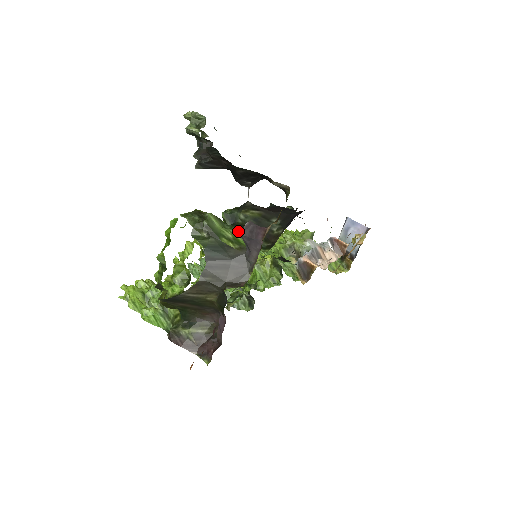
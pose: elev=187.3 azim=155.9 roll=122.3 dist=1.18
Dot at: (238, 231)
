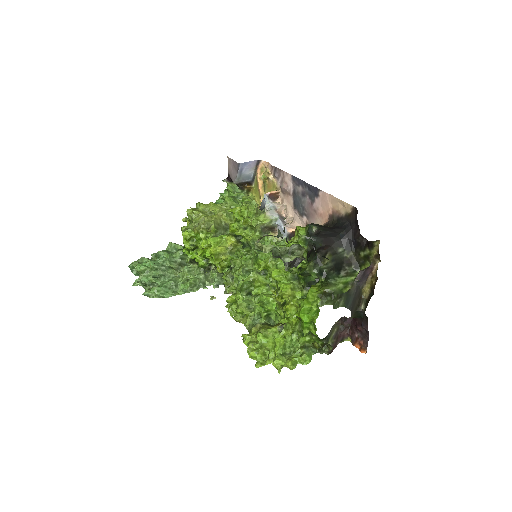
Dot at: (338, 277)
